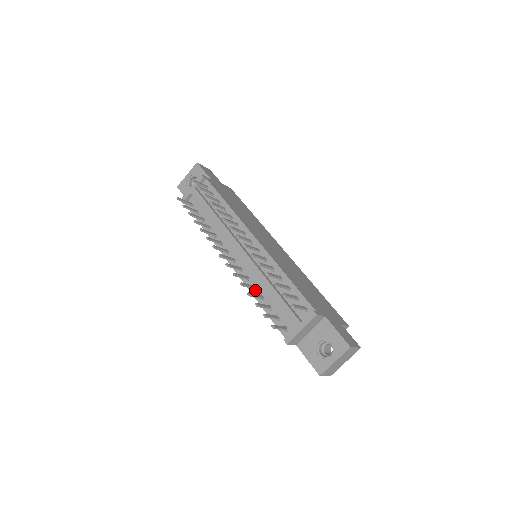
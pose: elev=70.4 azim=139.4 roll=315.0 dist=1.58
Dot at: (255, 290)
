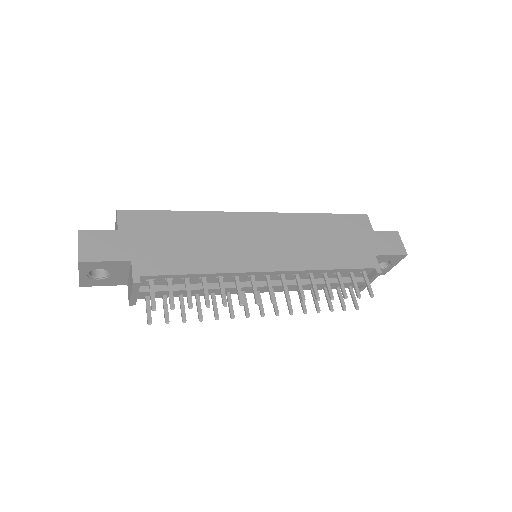
Dot at: occluded
